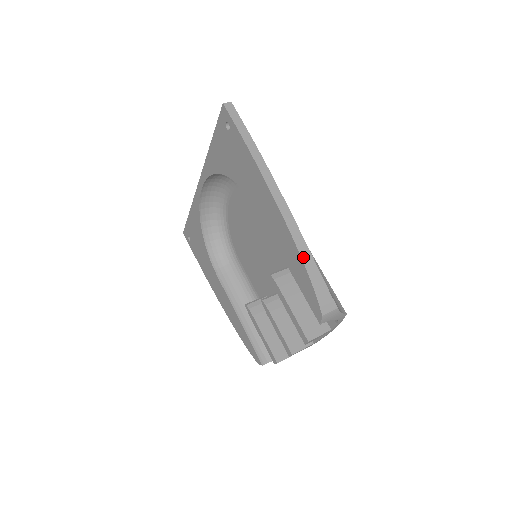
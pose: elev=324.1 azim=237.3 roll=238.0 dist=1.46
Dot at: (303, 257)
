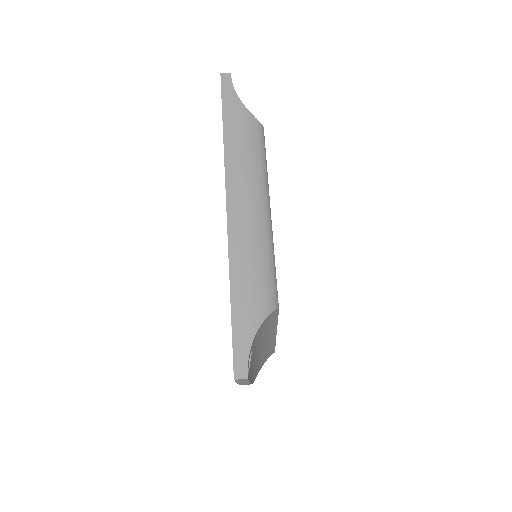
Dot at: occluded
